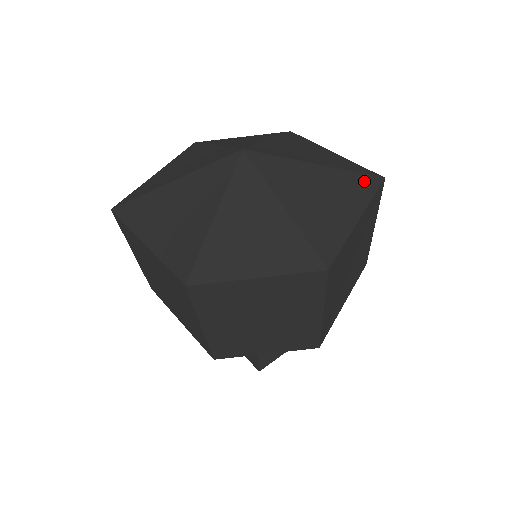
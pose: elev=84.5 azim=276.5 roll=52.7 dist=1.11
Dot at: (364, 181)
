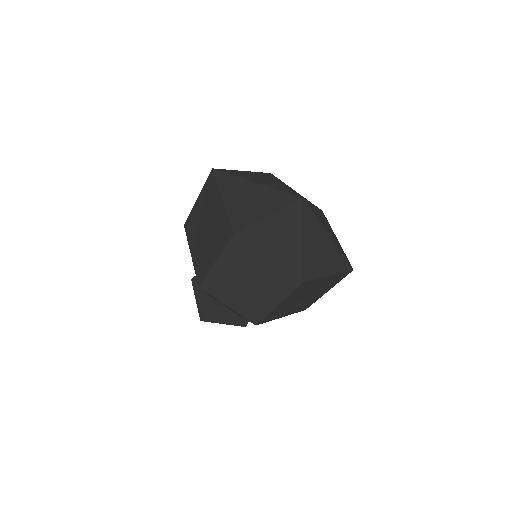
Dot at: (344, 262)
